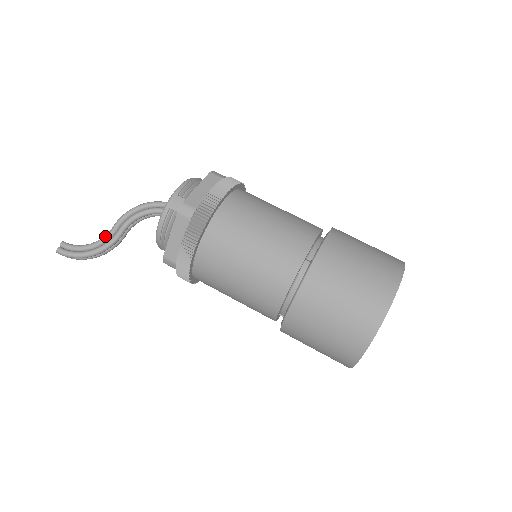
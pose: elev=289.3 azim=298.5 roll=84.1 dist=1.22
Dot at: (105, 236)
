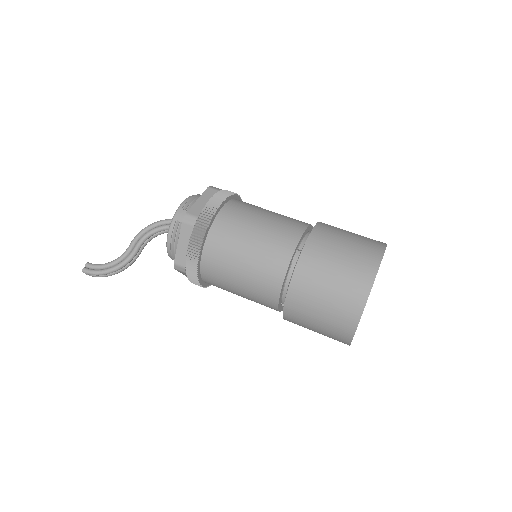
Dot at: (123, 253)
